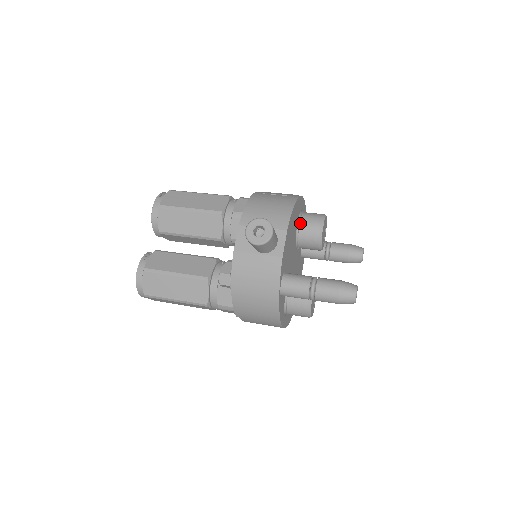
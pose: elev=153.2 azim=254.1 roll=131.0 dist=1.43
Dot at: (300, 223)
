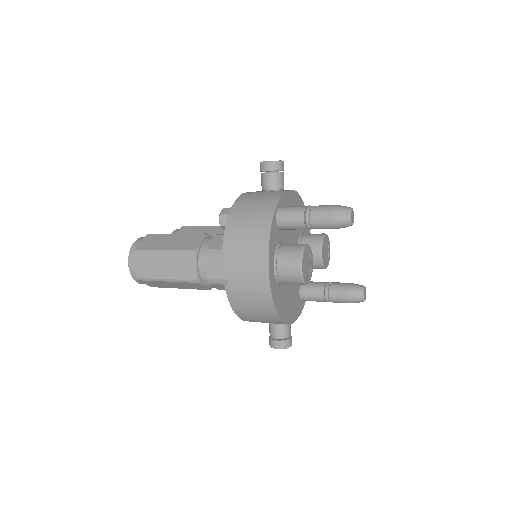
Dot at: occluded
